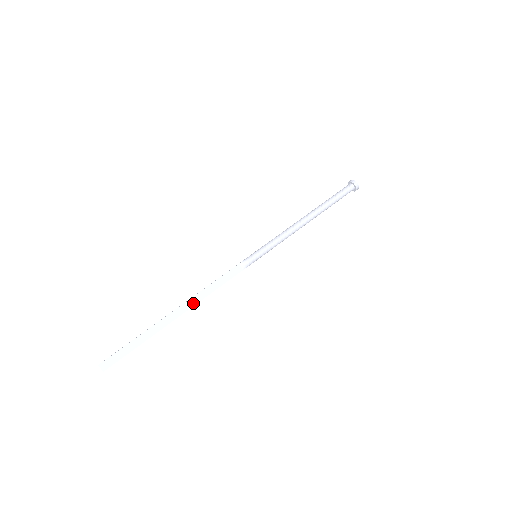
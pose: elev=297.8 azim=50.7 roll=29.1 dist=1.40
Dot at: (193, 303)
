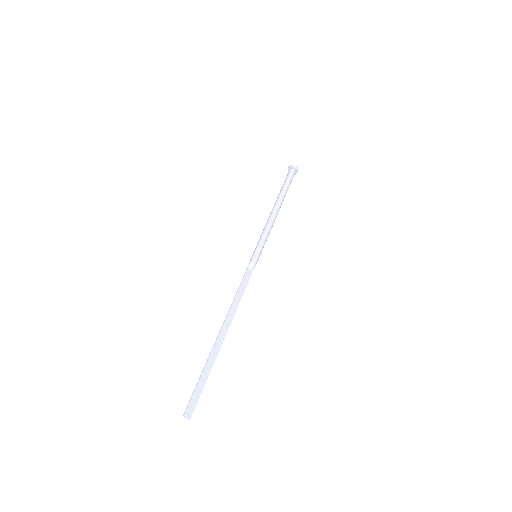
Dot at: (230, 319)
